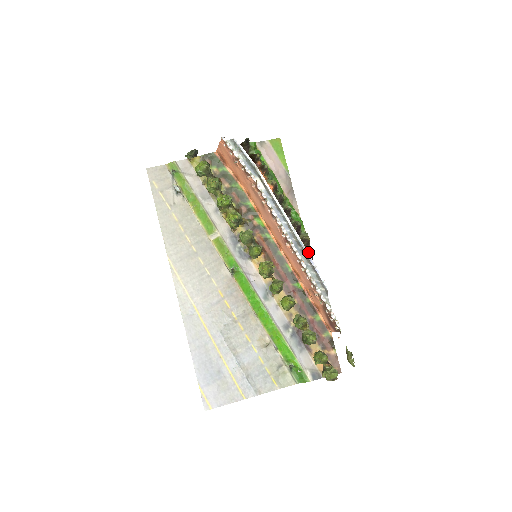
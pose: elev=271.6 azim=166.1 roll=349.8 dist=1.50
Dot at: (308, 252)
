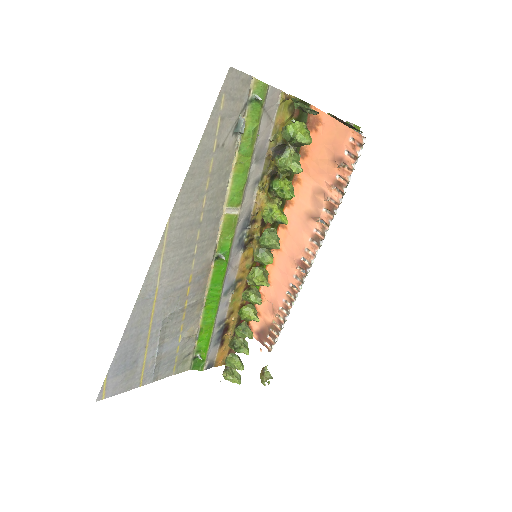
Dot at: occluded
